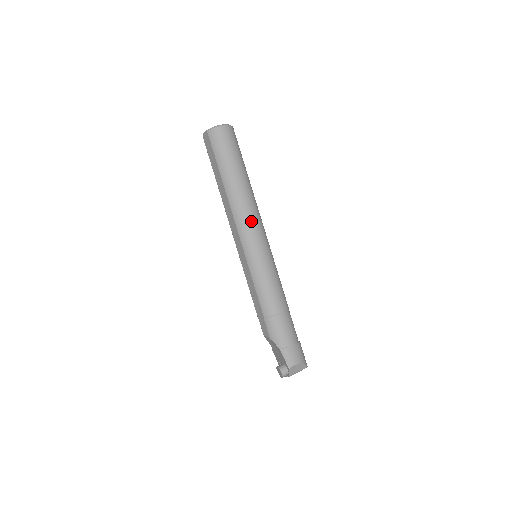
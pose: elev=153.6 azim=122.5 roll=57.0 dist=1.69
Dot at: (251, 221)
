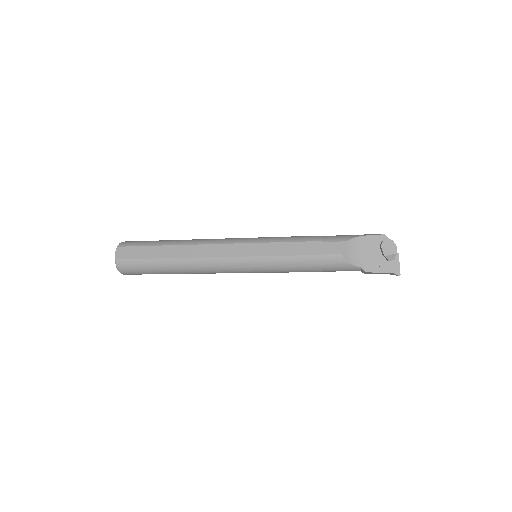
Dot at: occluded
